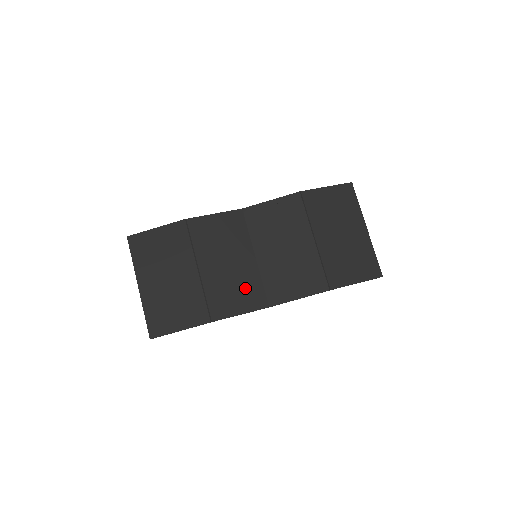
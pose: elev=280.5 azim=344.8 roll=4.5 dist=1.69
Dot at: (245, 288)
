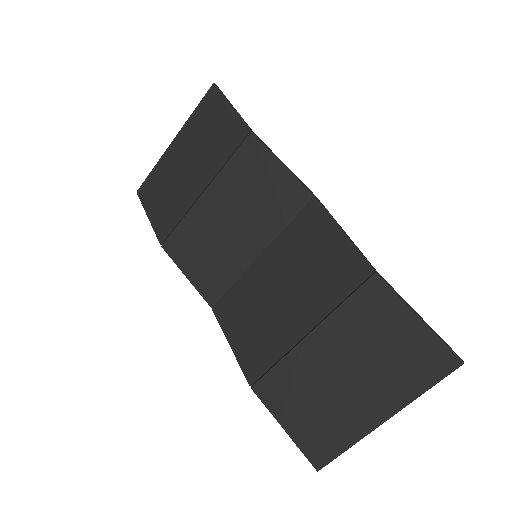
Dot at: (215, 264)
